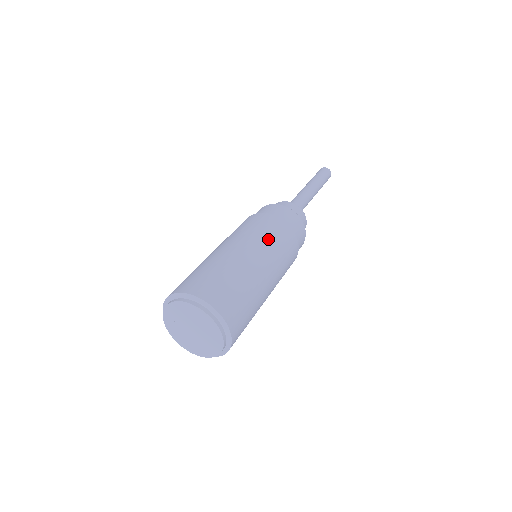
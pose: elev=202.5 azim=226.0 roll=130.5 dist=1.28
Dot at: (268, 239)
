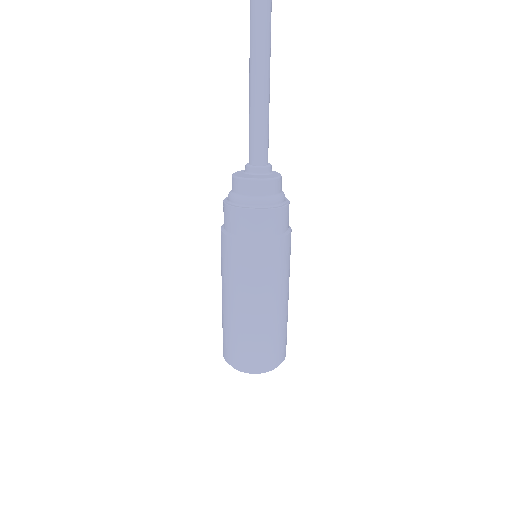
Dot at: (233, 275)
